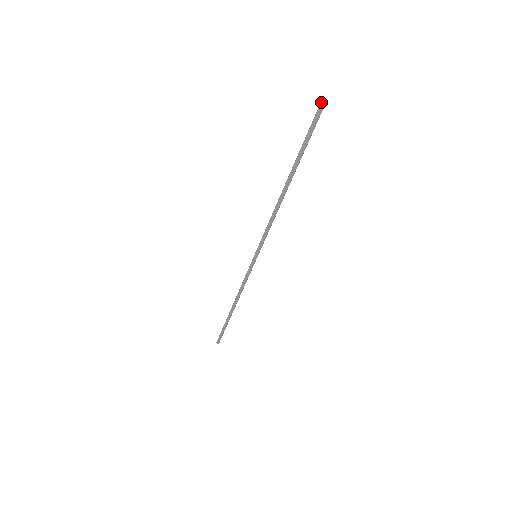
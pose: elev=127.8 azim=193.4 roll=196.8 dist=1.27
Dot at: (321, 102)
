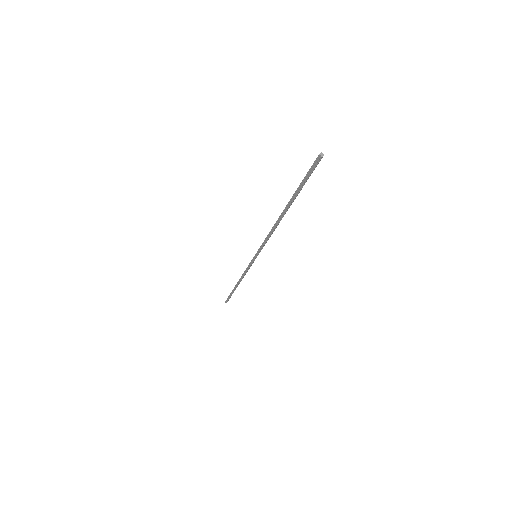
Dot at: (318, 157)
